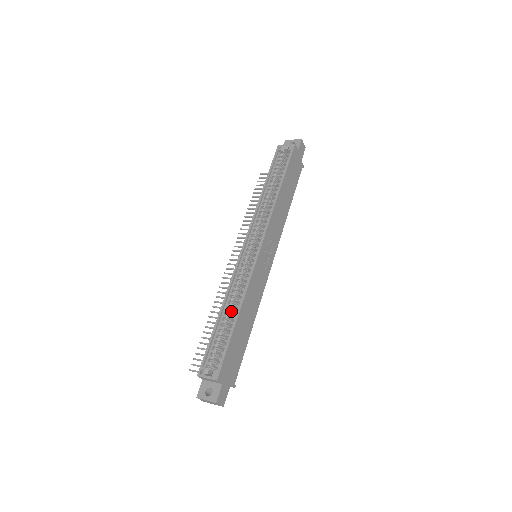
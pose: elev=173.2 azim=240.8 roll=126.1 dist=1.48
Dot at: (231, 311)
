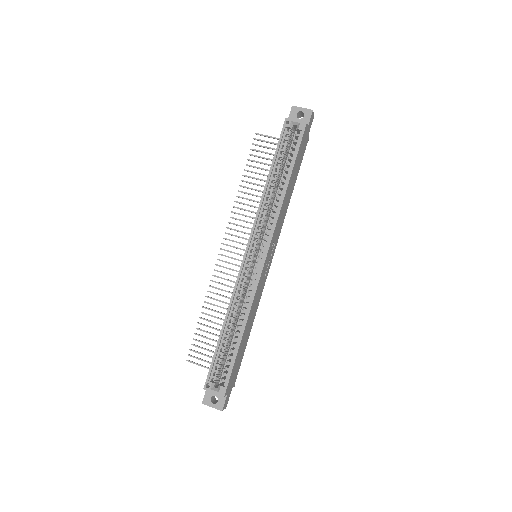
Dot at: (234, 323)
